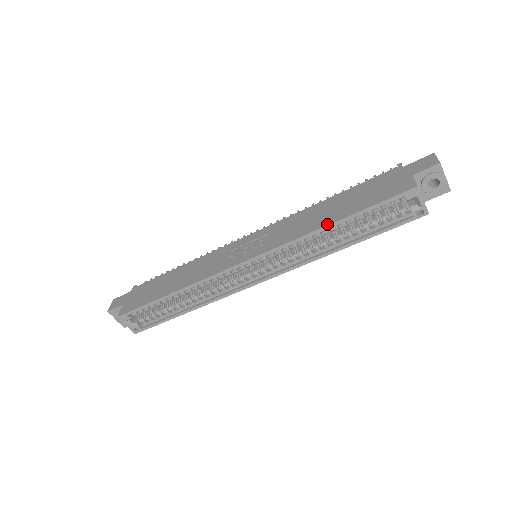
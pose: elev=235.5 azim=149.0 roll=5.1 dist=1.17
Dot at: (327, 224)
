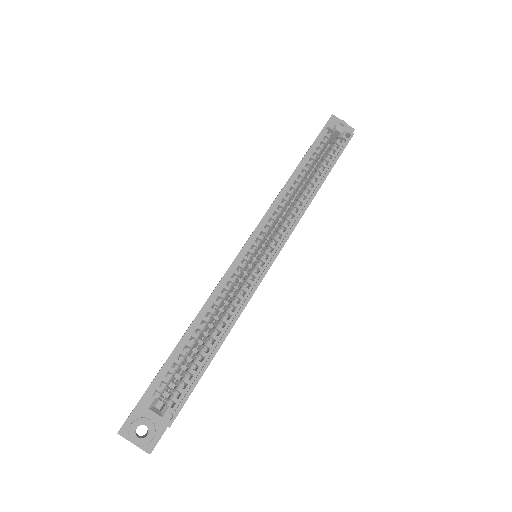
Dot at: (293, 172)
